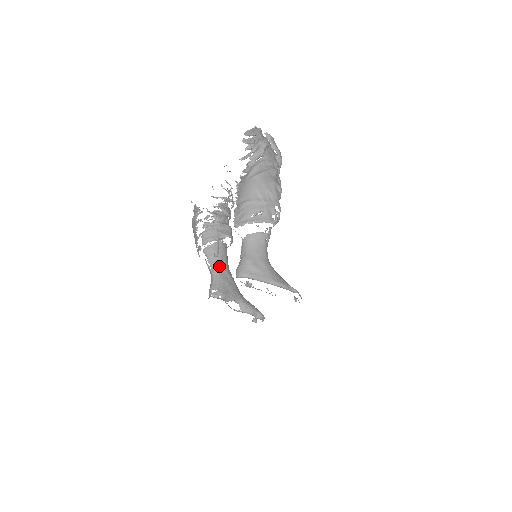
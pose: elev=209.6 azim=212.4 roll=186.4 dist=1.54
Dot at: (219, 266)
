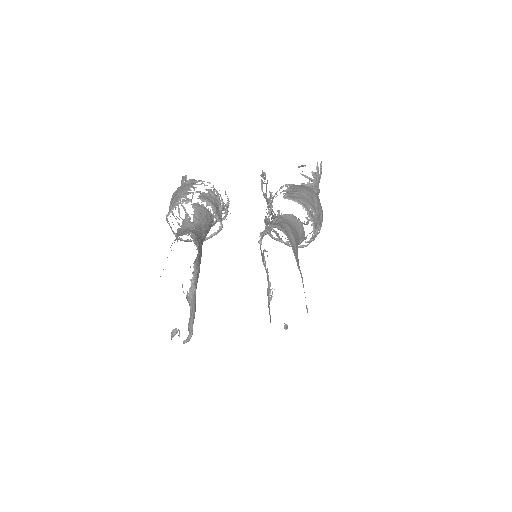
Dot at: (203, 230)
